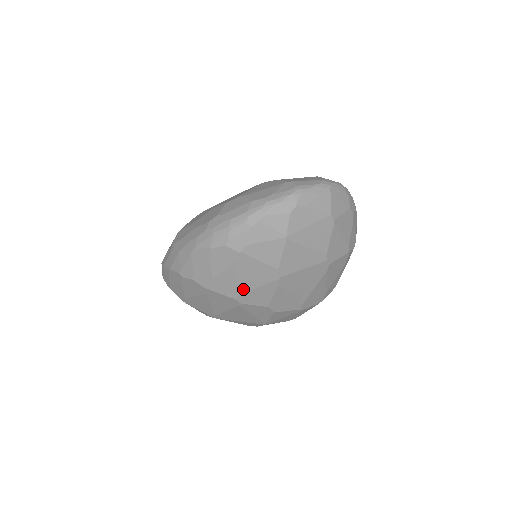
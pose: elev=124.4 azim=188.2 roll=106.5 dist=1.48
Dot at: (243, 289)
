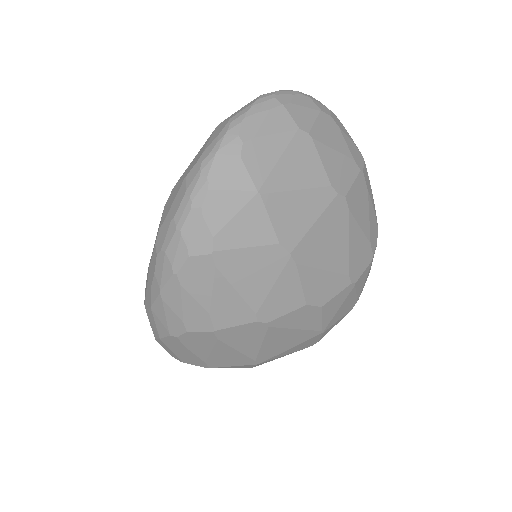
Dot at: (255, 301)
